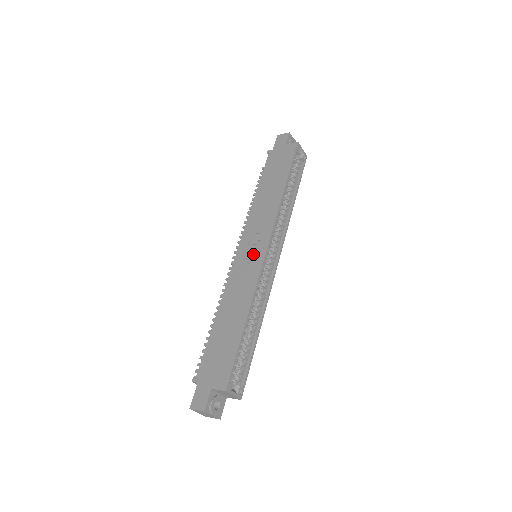
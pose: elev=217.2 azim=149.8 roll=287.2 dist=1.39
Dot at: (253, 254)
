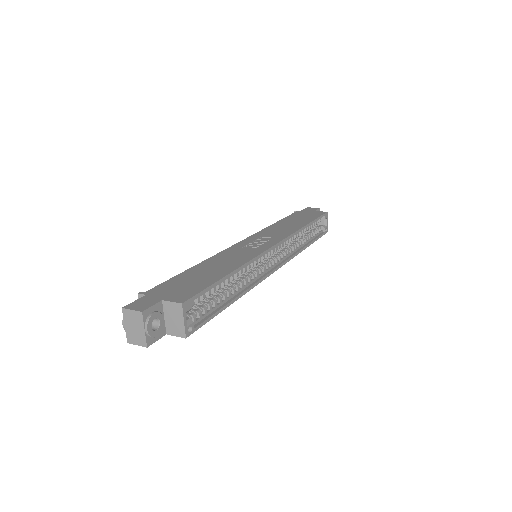
Dot at: (258, 245)
